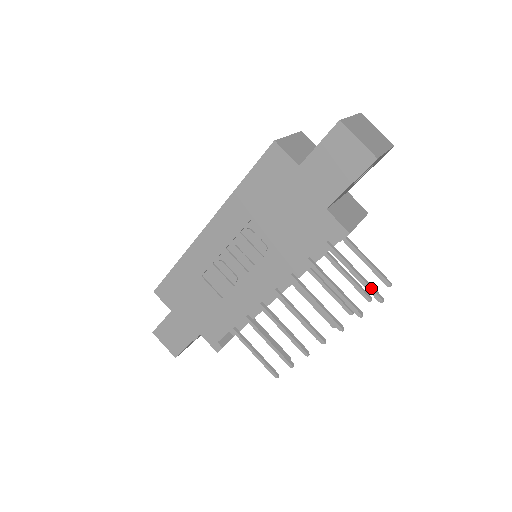
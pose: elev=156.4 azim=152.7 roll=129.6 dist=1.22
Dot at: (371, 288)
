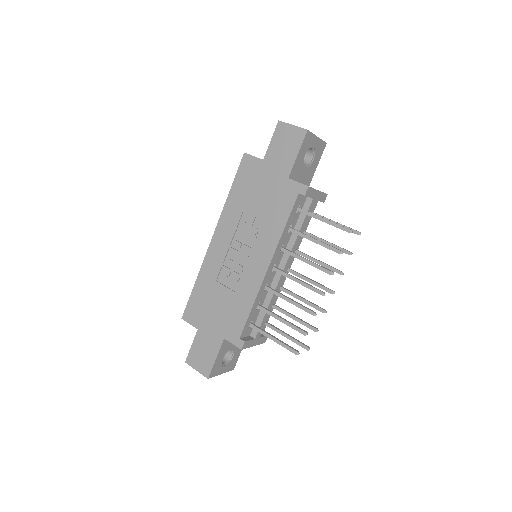
Dot at: (340, 225)
